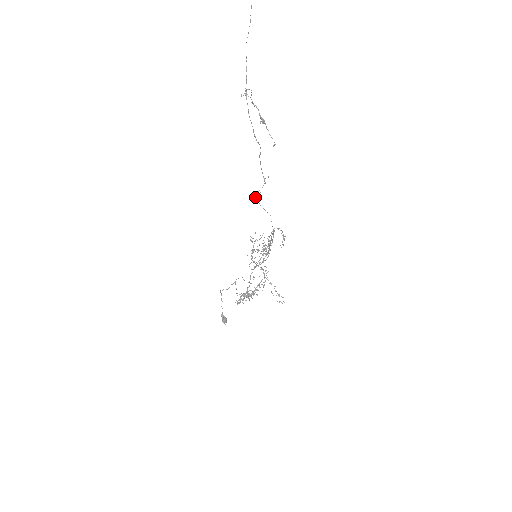
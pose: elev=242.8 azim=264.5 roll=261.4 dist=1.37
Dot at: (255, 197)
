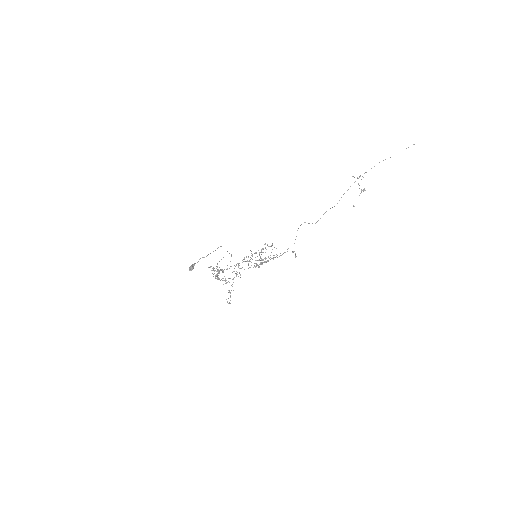
Dot at: occluded
